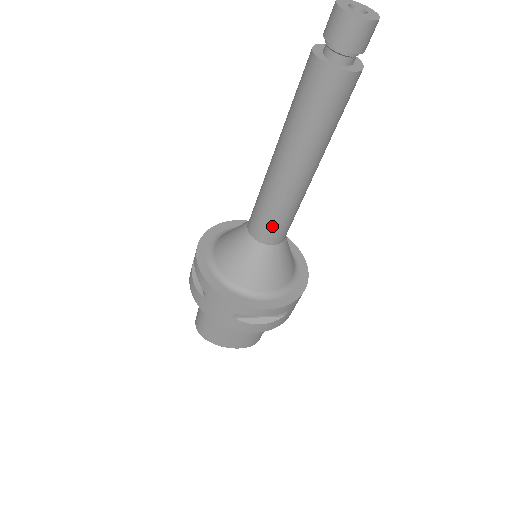
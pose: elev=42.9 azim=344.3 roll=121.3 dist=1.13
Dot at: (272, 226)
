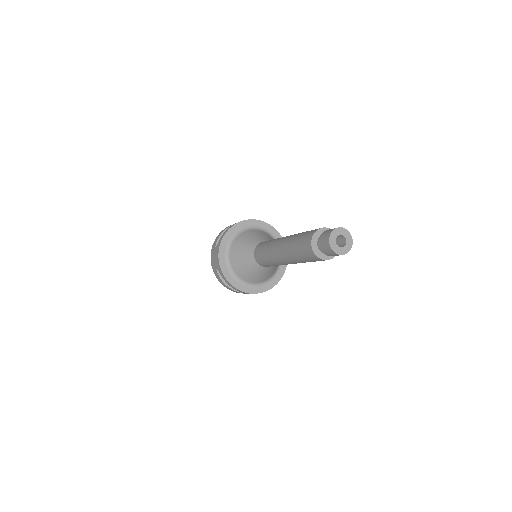
Dot at: occluded
